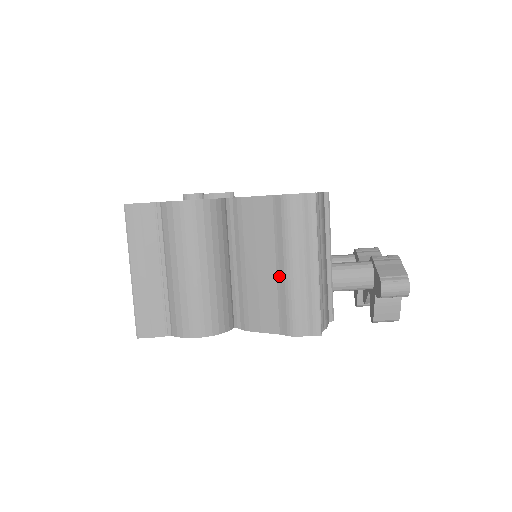
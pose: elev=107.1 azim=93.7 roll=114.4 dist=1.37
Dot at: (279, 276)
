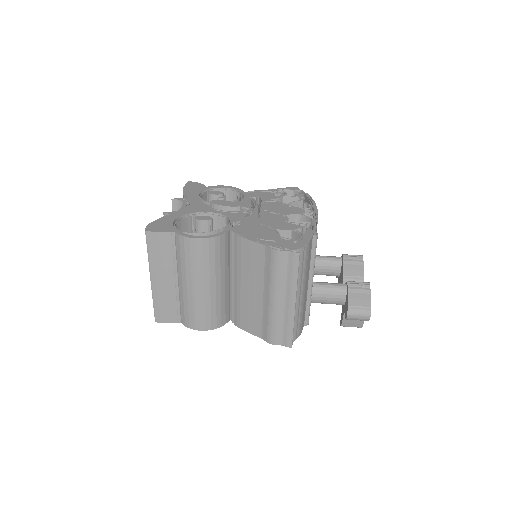
Dot at: (265, 302)
